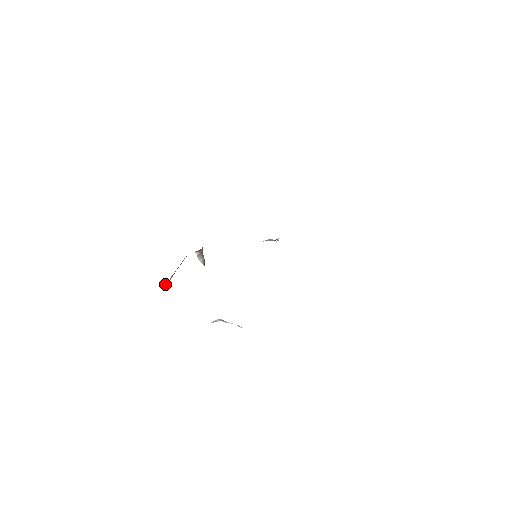
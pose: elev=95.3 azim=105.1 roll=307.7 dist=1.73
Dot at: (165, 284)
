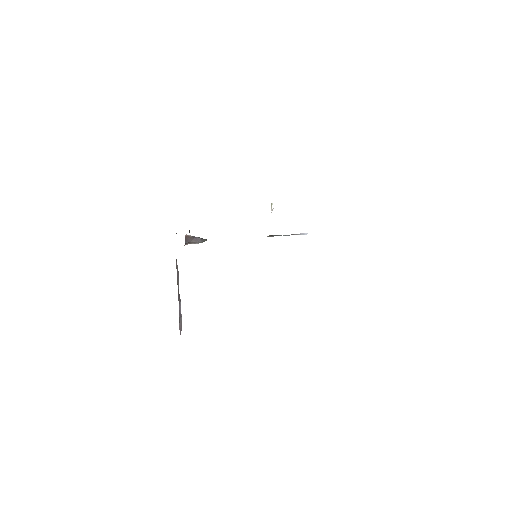
Dot at: (179, 326)
